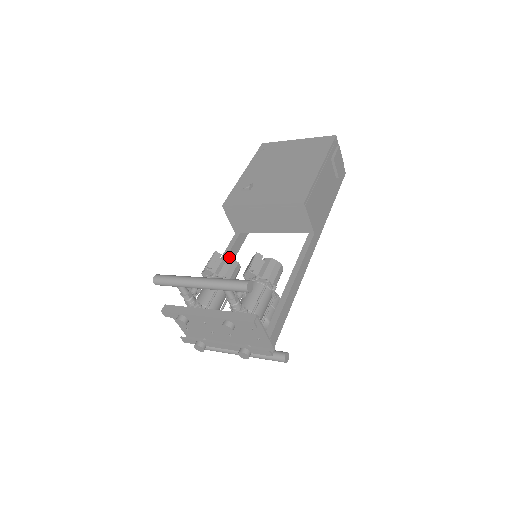
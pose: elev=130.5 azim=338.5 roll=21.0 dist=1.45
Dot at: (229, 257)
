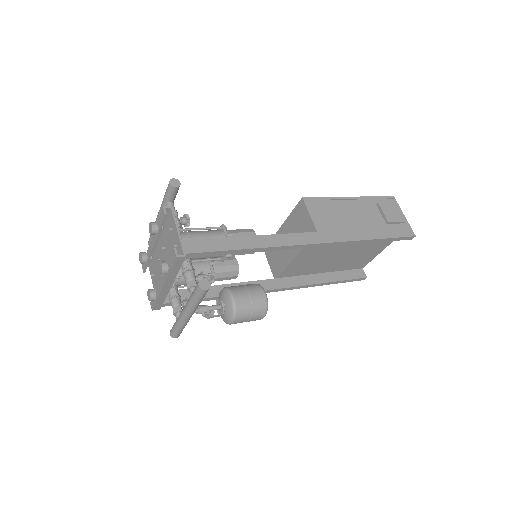
Dot at: (231, 256)
